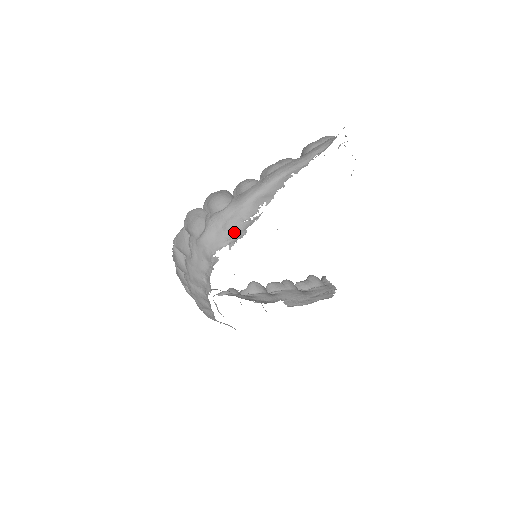
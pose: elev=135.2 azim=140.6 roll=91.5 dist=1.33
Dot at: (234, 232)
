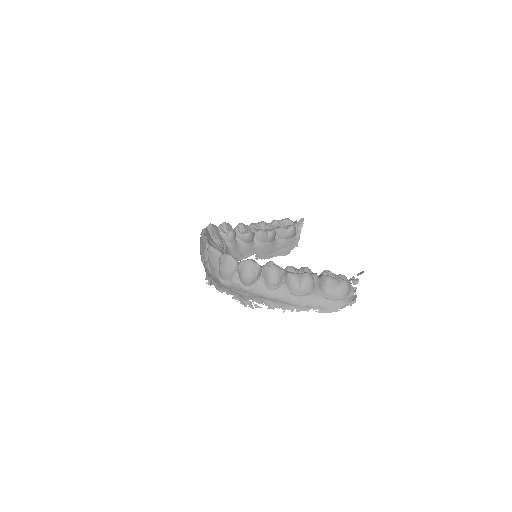
Dot at: (241, 297)
